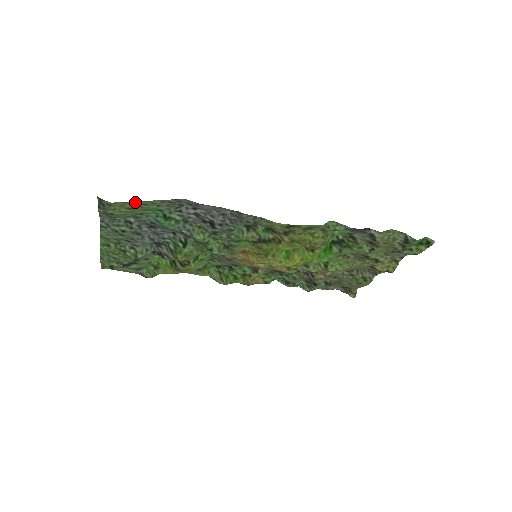
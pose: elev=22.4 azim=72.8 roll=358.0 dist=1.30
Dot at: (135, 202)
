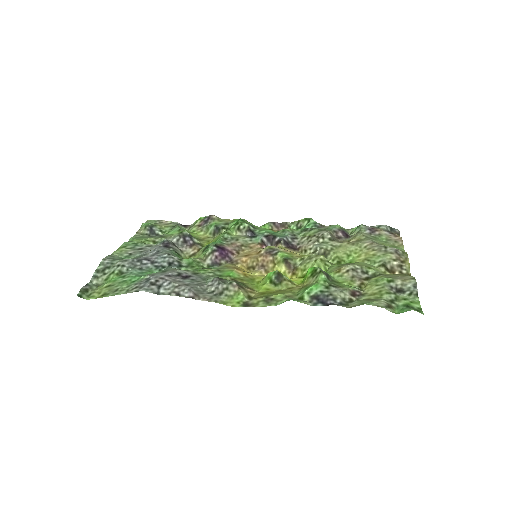
Dot at: (105, 295)
